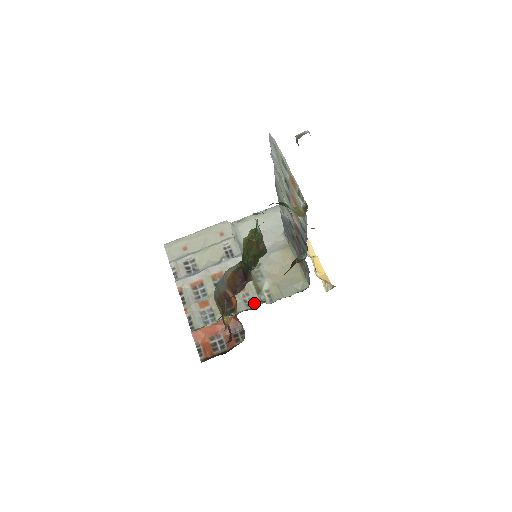
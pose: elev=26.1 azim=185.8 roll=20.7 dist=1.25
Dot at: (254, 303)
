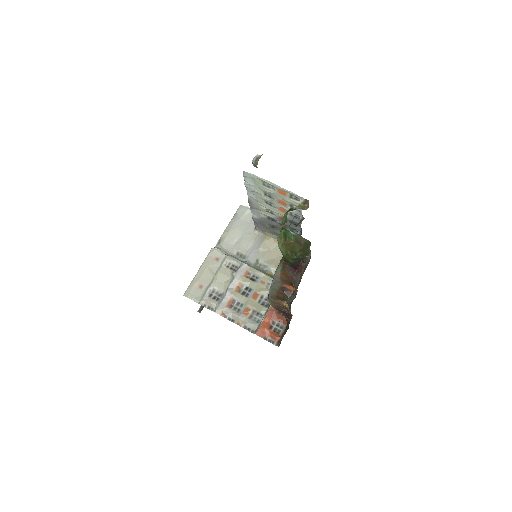
Dot at: occluded
